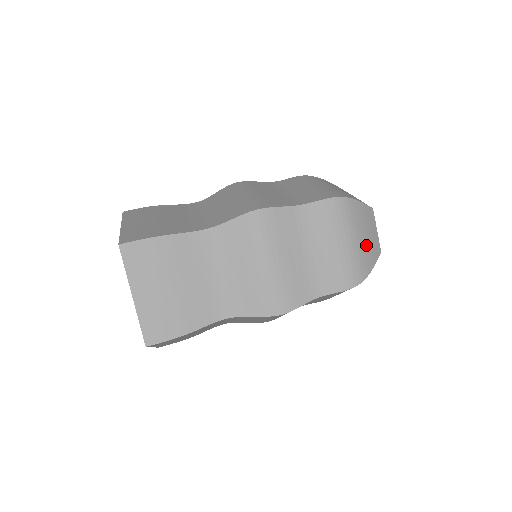
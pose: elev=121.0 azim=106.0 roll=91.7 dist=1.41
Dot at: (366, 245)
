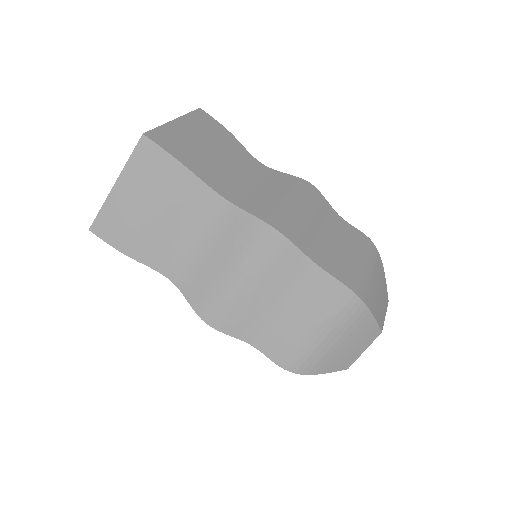
Dot at: occluded
